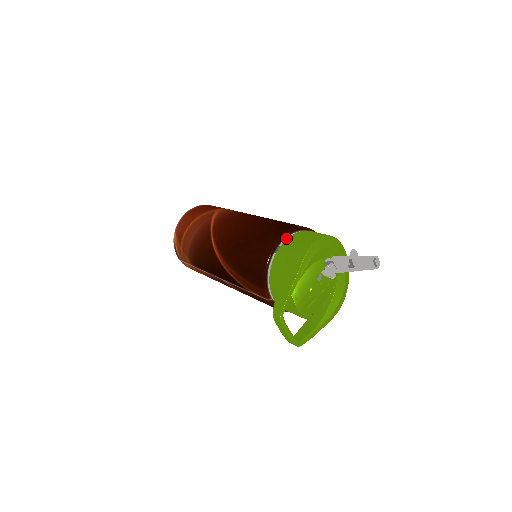
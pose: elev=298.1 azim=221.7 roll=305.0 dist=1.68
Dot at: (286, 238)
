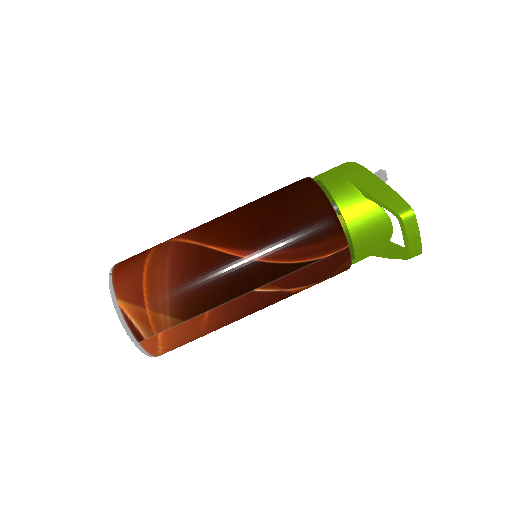
Dot at: occluded
